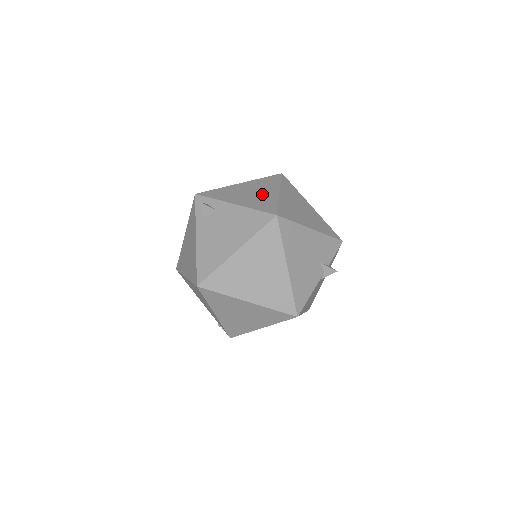
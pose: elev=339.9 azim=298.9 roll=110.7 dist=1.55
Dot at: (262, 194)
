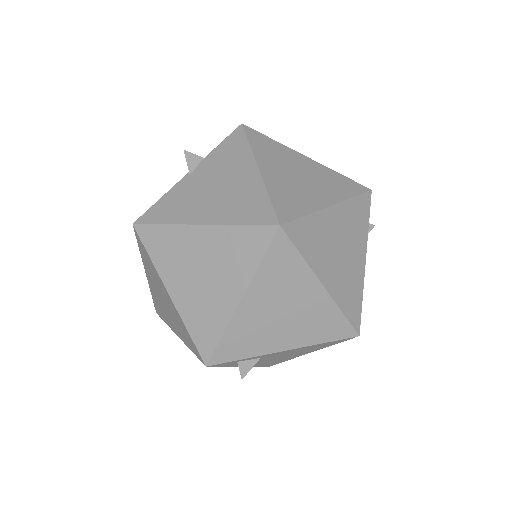
Dot at: (303, 308)
